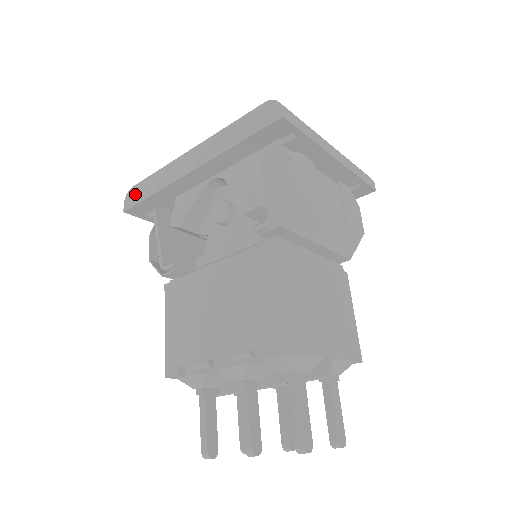
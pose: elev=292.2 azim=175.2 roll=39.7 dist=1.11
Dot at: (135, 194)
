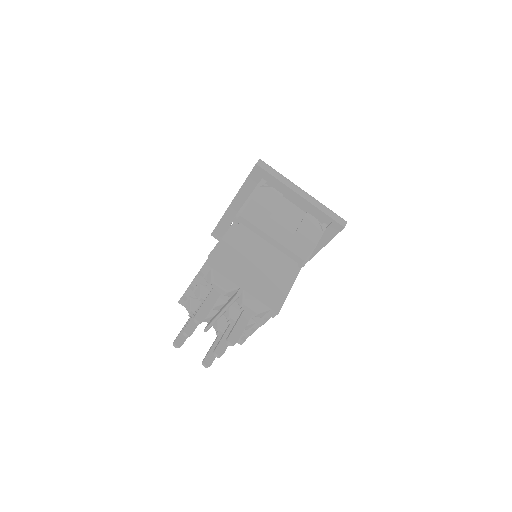
Dot at: occluded
